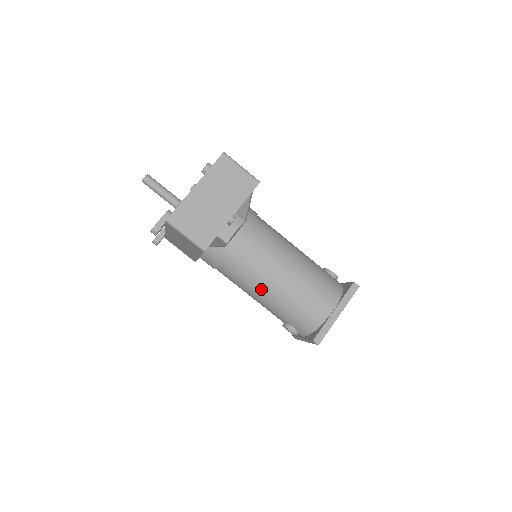
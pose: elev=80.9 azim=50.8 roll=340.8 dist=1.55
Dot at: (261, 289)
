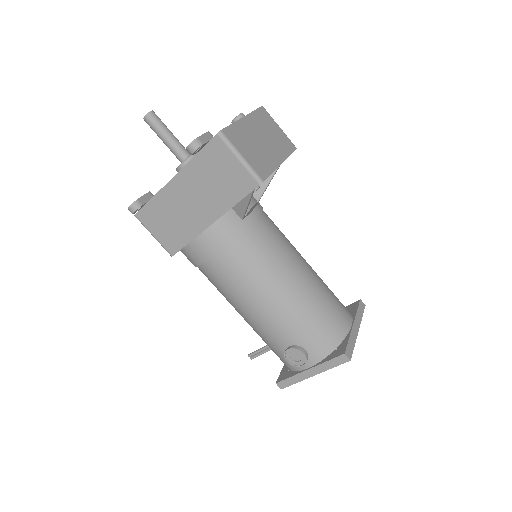
Dot at: (277, 285)
